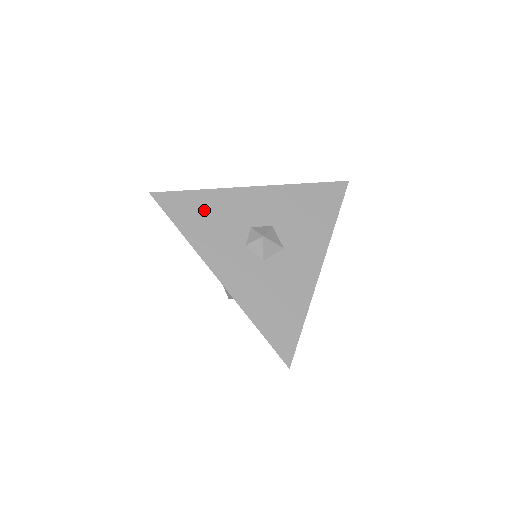
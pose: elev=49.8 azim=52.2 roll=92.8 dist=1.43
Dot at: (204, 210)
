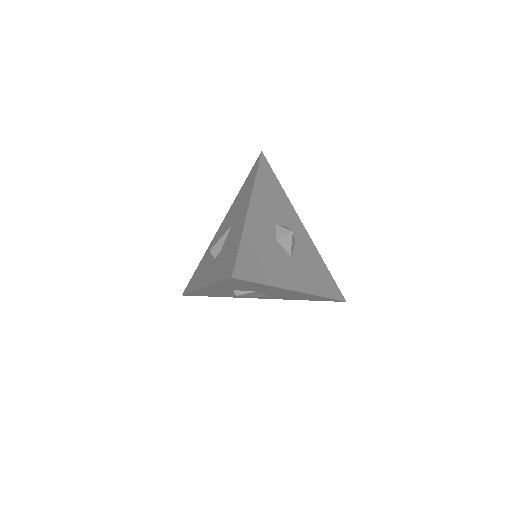
Dot at: (275, 190)
